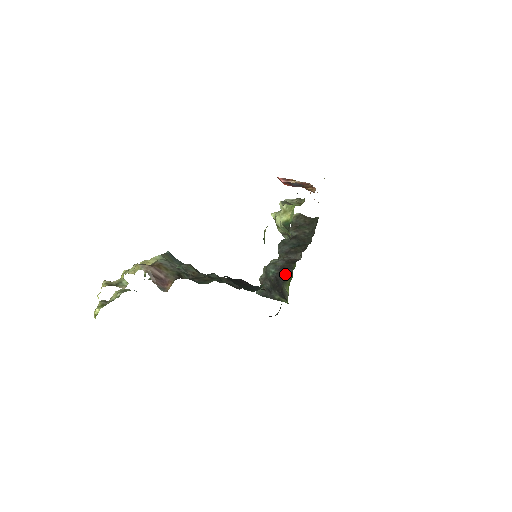
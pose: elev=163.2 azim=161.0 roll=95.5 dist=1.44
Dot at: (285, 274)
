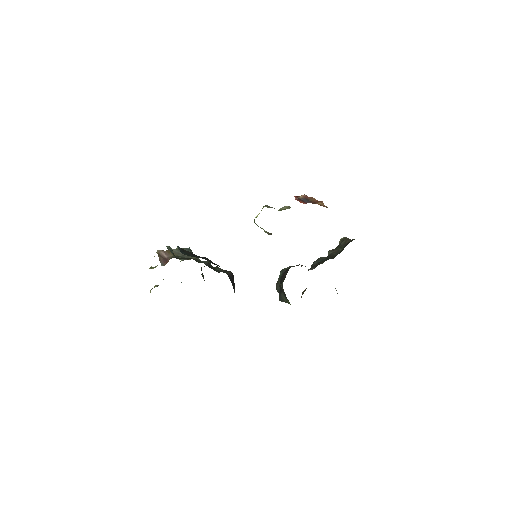
Dot at: (285, 275)
